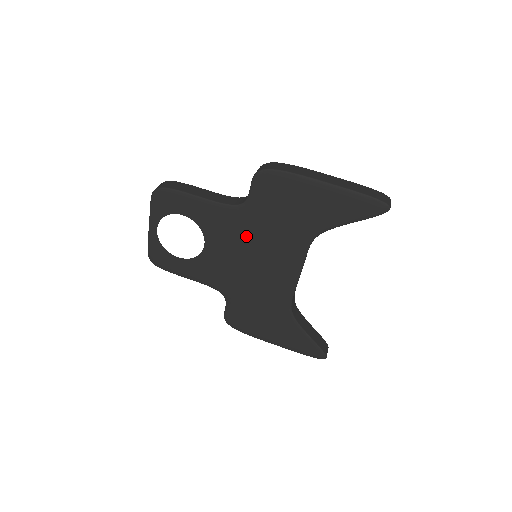
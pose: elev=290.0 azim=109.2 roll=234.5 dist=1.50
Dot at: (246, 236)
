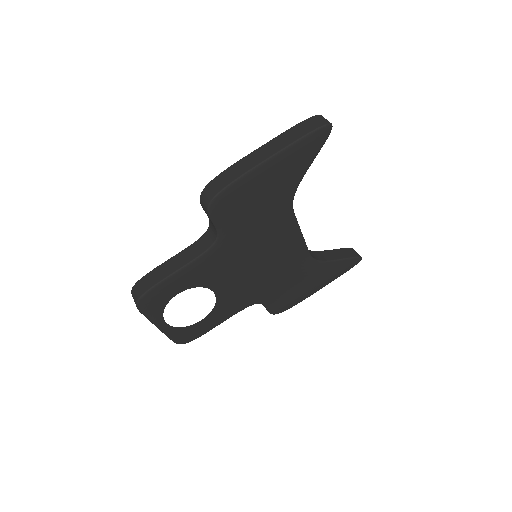
Dot at: (240, 254)
